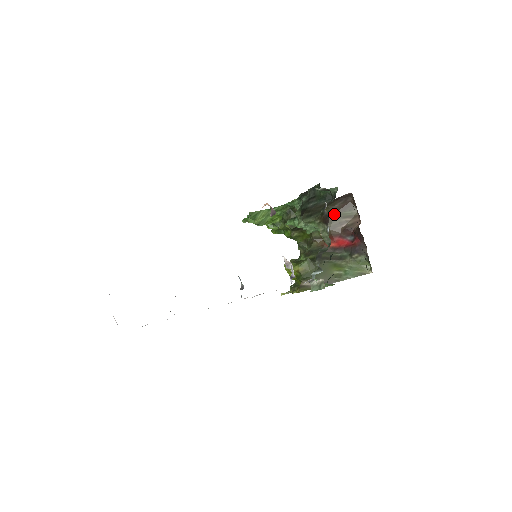
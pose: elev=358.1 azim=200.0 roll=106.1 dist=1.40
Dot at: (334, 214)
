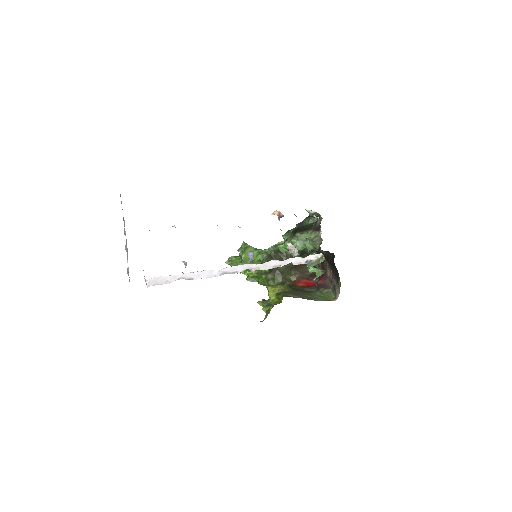
Dot at: (302, 265)
